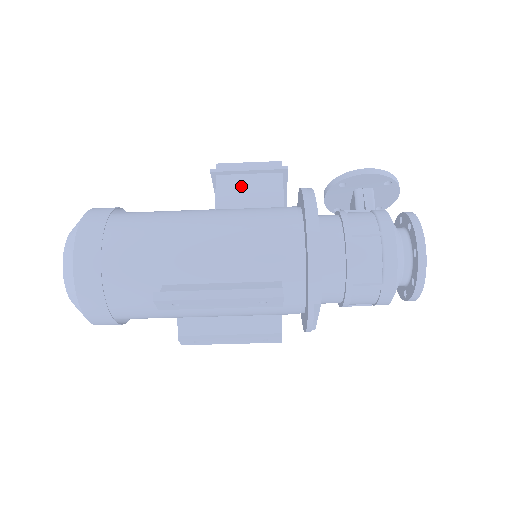
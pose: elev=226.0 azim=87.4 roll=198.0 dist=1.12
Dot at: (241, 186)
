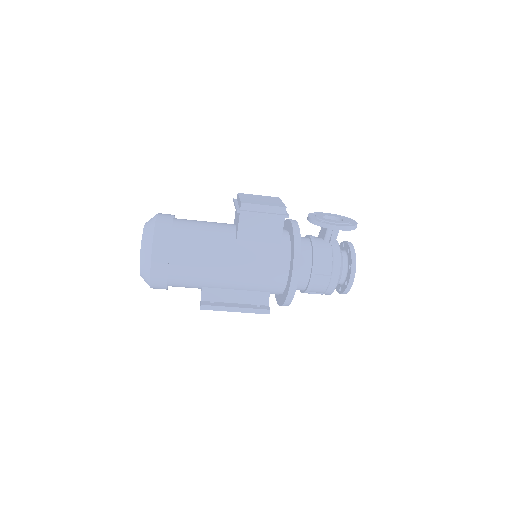
Dot at: (256, 224)
